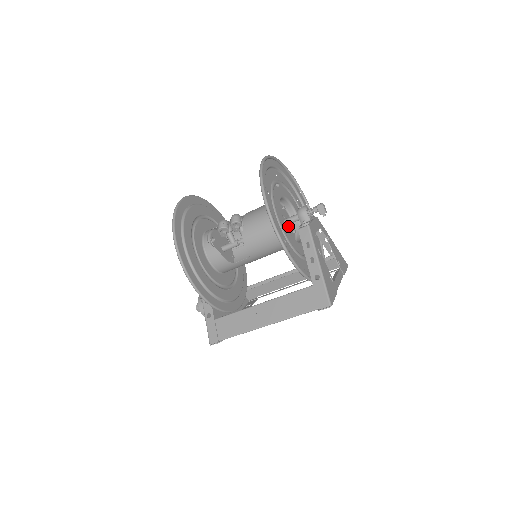
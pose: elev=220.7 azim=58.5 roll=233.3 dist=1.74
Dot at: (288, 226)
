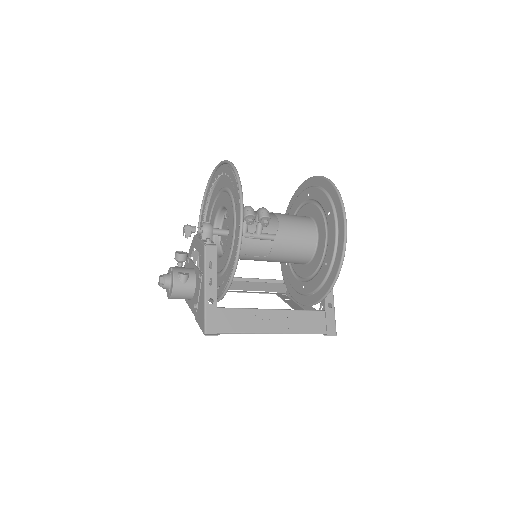
Dot at: occluded
